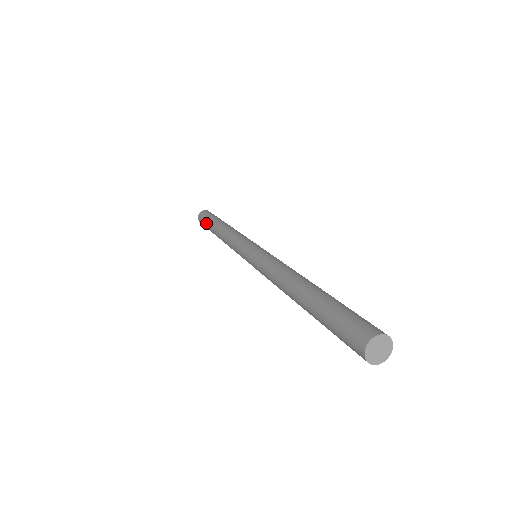
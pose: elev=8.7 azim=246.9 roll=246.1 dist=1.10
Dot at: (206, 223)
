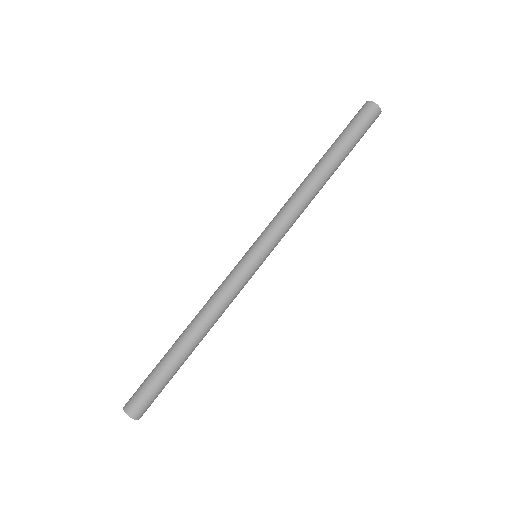
Dot at: (152, 371)
